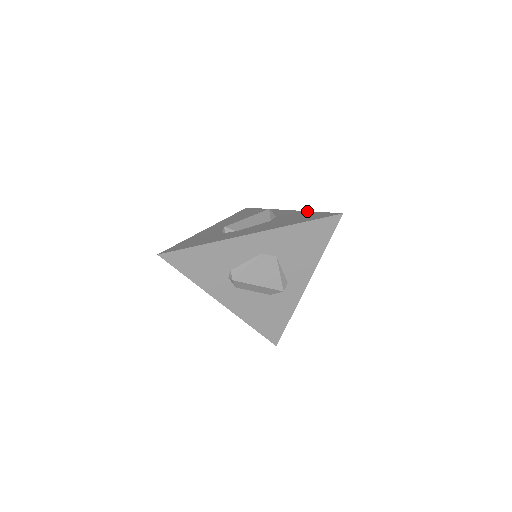
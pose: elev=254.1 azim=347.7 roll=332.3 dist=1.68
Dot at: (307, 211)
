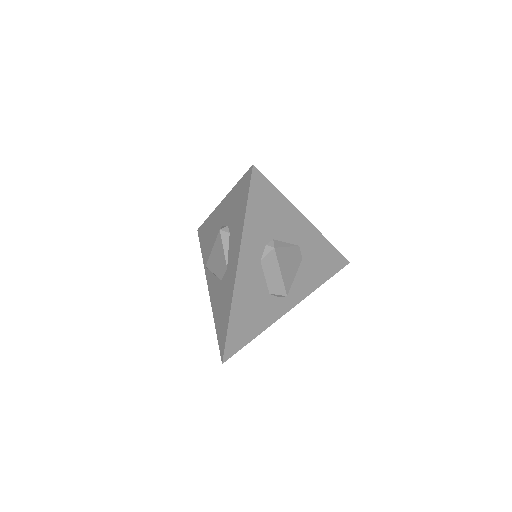
Dot at: occluded
